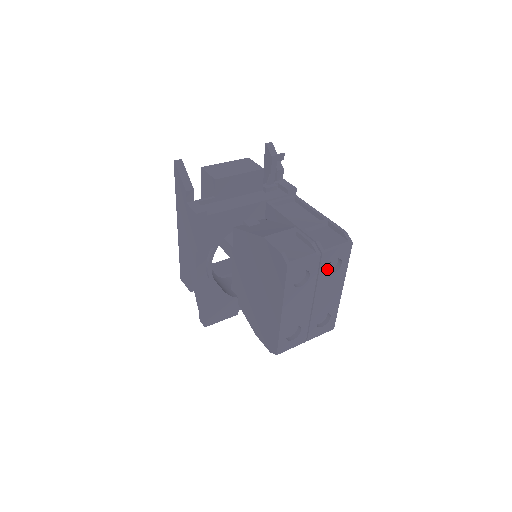
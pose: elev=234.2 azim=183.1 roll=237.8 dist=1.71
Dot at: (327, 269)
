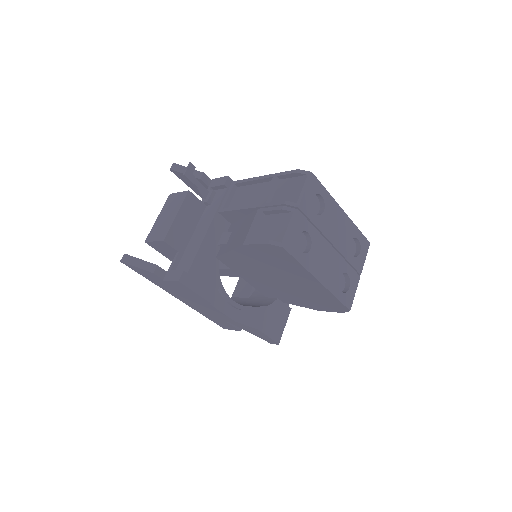
Dot at: (315, 212)
